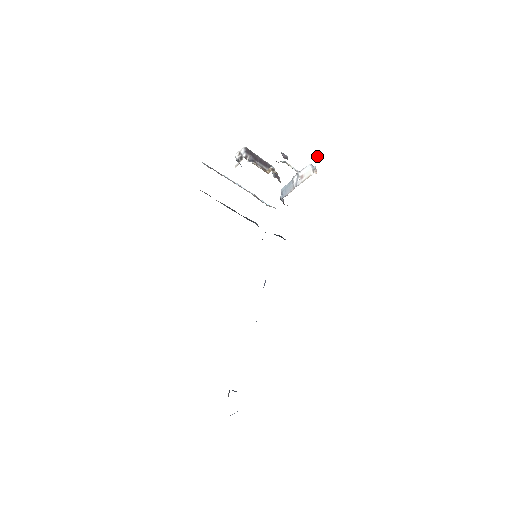
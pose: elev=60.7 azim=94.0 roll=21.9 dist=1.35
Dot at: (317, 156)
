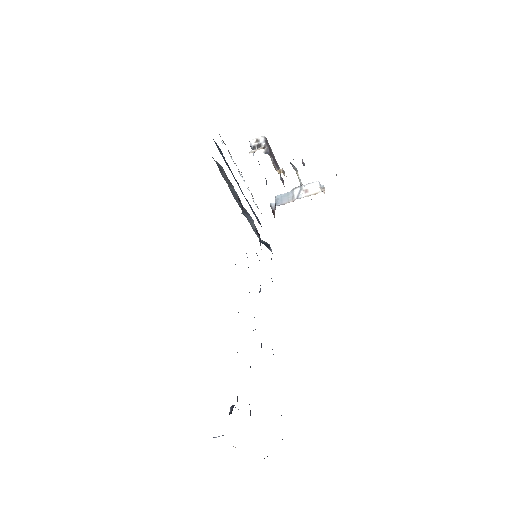
Dot at: (336, 175)
